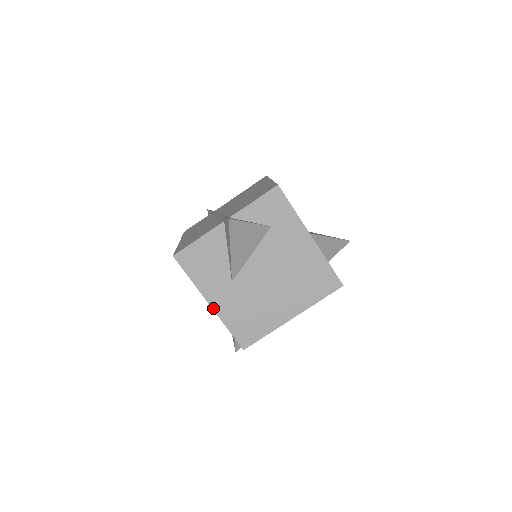
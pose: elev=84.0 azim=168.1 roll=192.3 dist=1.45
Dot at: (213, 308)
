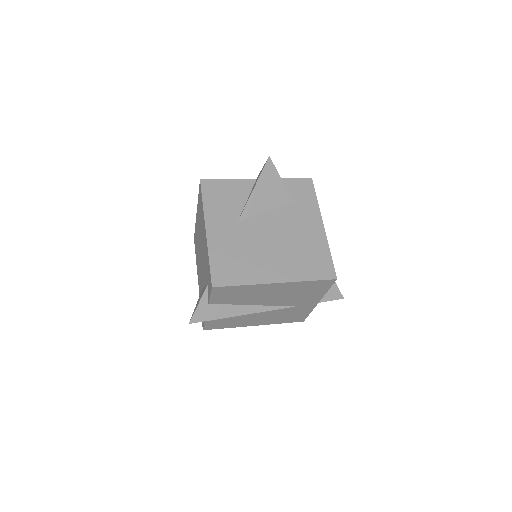
Dot at: (207, 234)
